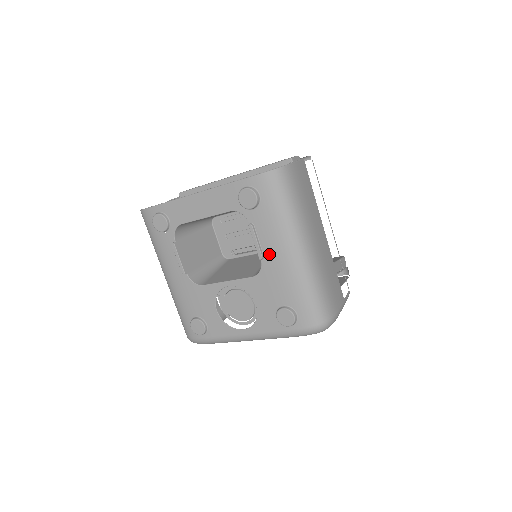
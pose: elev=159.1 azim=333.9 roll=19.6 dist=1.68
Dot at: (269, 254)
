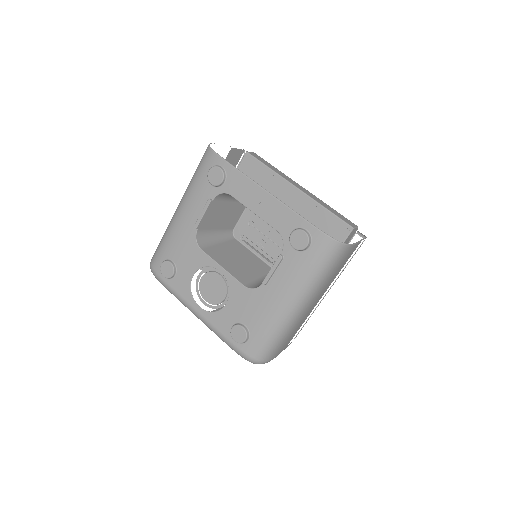
Dot at: (272, 287)
